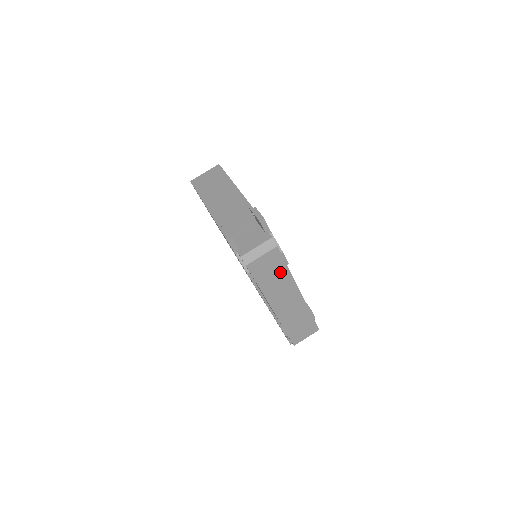
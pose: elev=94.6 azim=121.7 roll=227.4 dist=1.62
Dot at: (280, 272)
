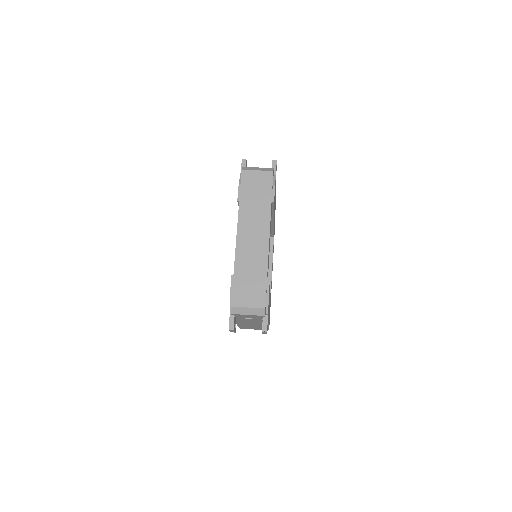
Dot at: (263, 198)
